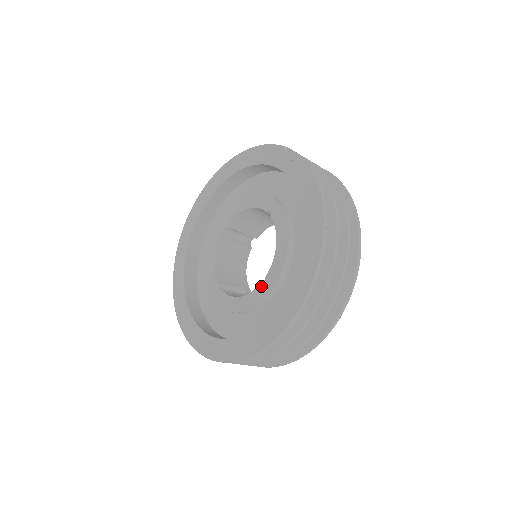
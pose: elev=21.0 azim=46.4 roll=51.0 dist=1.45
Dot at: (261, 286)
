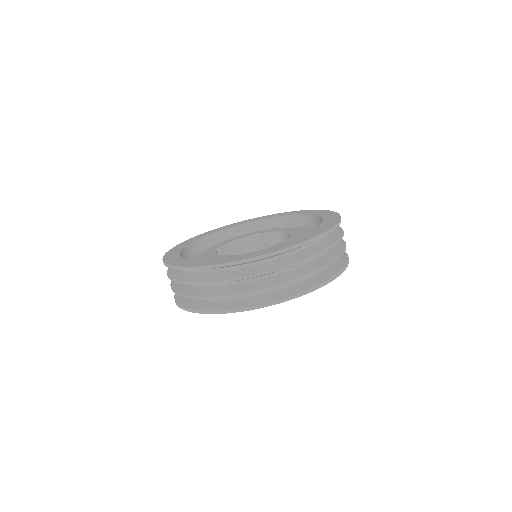
Dot at: occluded
